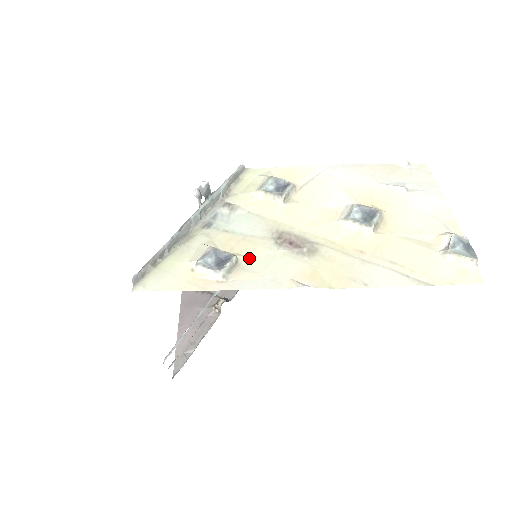
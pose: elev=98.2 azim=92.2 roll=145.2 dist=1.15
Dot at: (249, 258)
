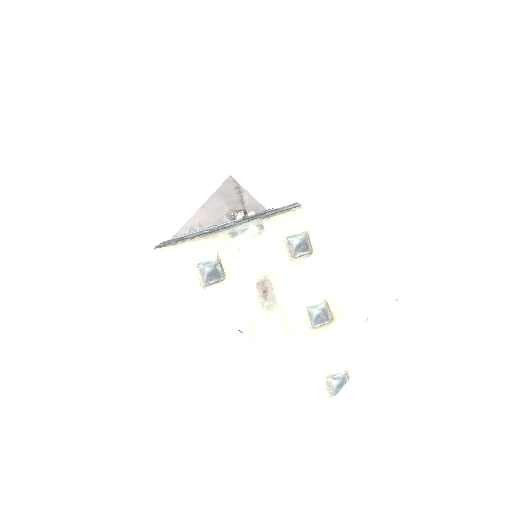
Dot at: (232, 283)
